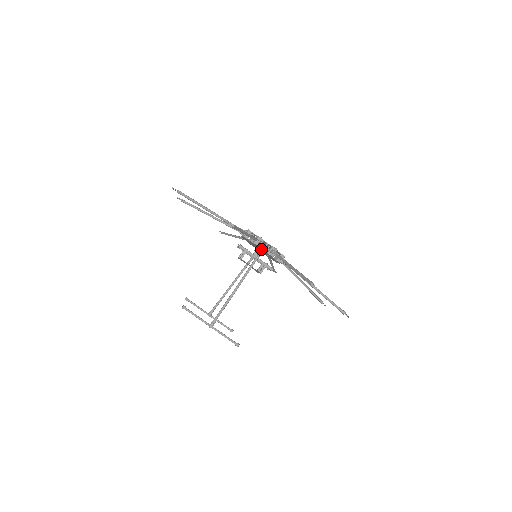
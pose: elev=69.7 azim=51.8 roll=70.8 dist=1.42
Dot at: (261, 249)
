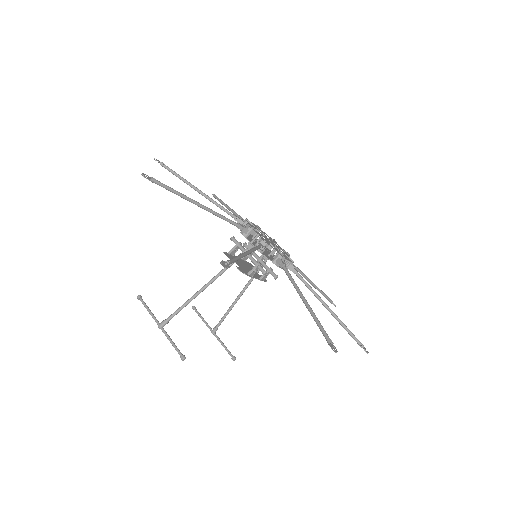
Dot at: (250, 242)
